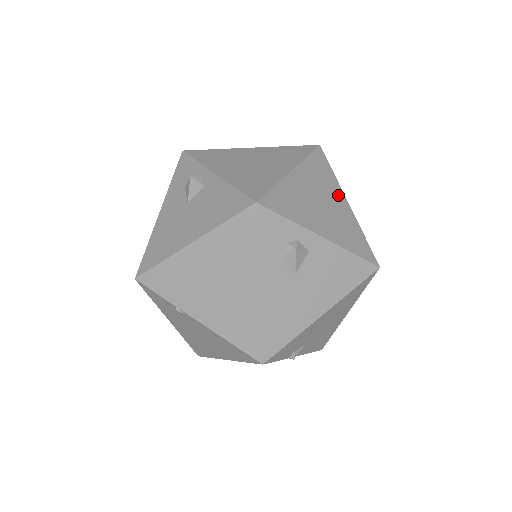
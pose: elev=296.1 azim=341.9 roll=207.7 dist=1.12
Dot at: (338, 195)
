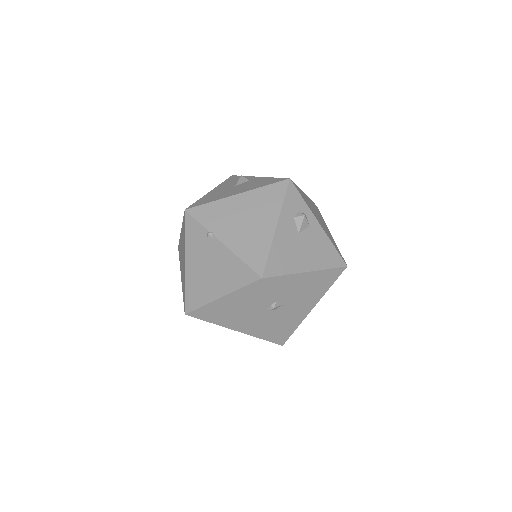
Dot at: (326, 226)
